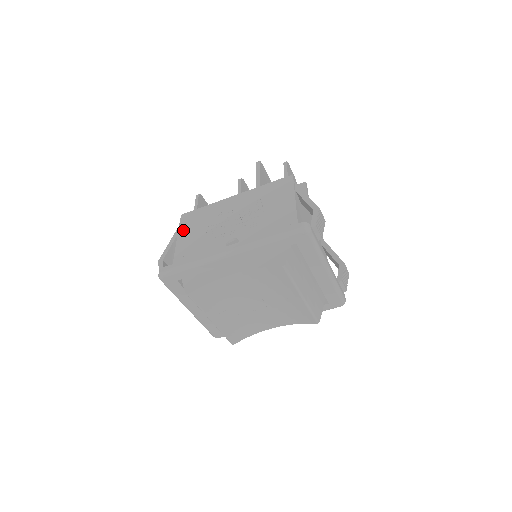
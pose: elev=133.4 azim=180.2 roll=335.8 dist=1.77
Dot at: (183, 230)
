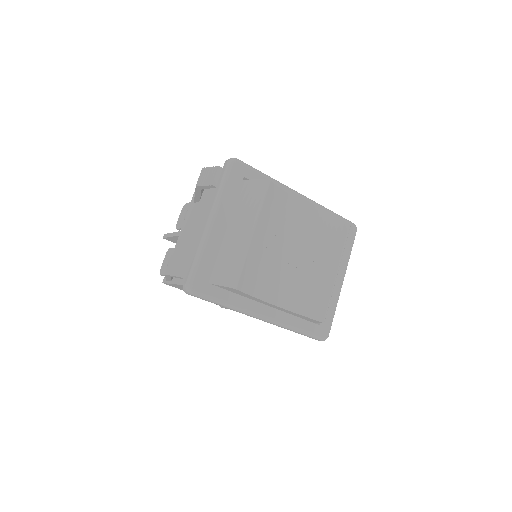
Dot at: occluded
